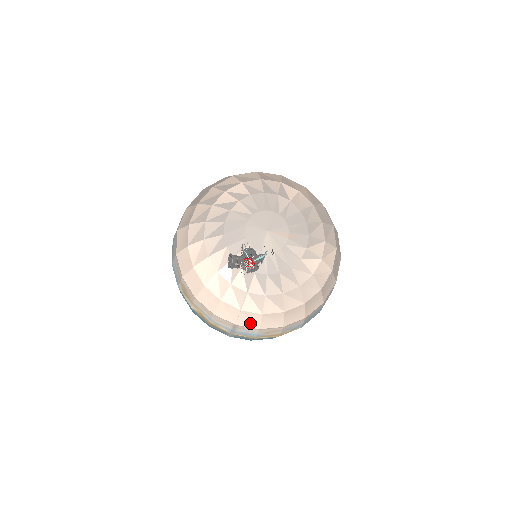
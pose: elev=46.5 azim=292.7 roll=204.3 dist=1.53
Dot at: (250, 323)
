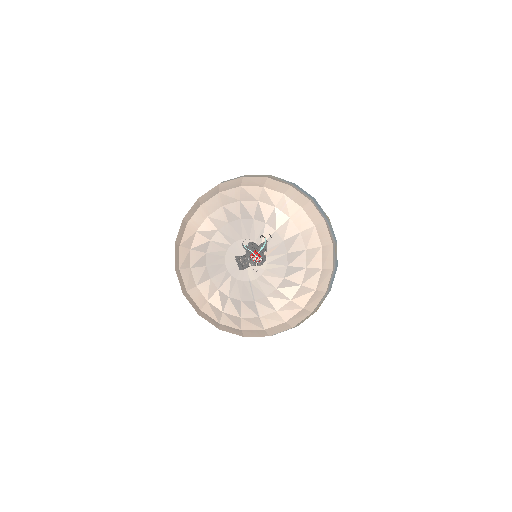
Dot at: (281, 330)
